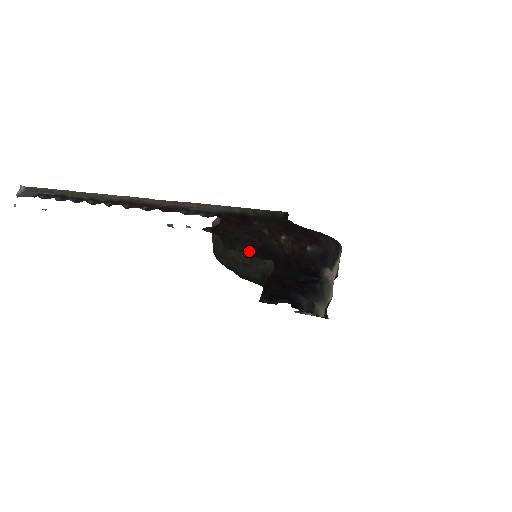
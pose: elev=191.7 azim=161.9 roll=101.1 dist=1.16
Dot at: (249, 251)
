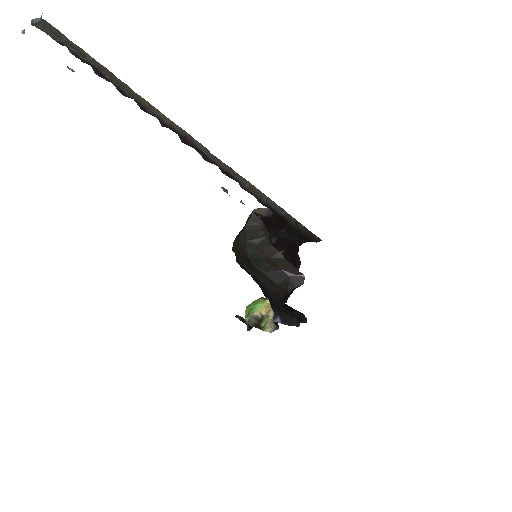
Dot at: occluded
